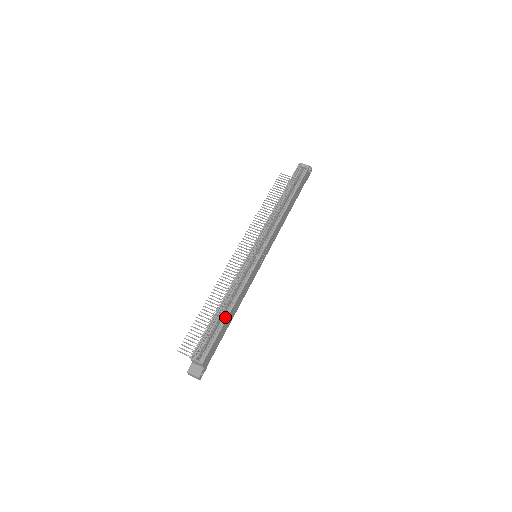
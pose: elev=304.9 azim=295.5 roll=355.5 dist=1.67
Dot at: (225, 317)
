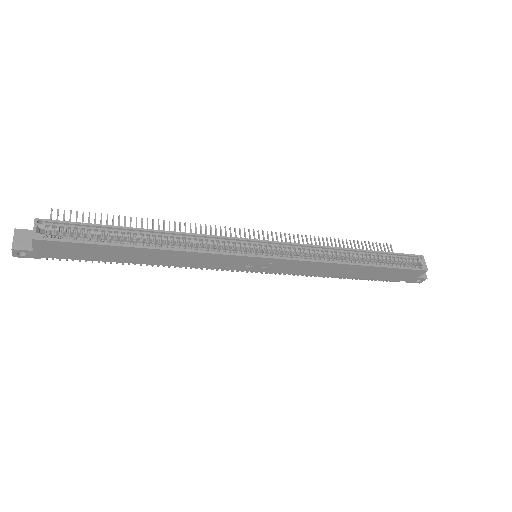
Dot at: (132, 244)
